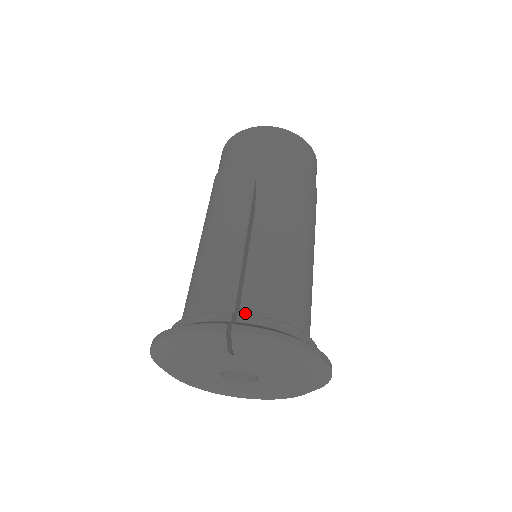
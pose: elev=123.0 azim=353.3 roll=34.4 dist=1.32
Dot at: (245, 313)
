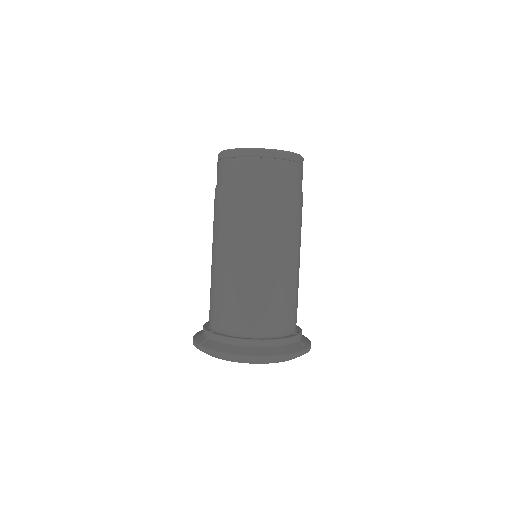
Dot at: (217, 329)
